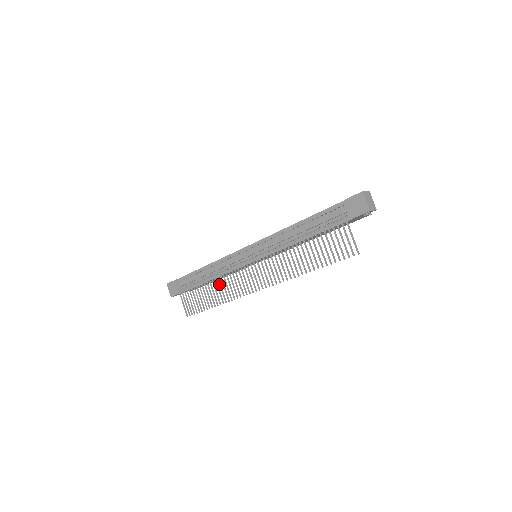
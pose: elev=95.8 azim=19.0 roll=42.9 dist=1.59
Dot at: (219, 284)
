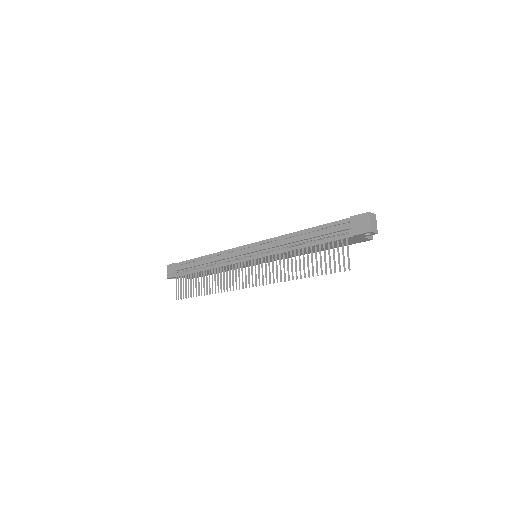
Dot at: (214, 274)
